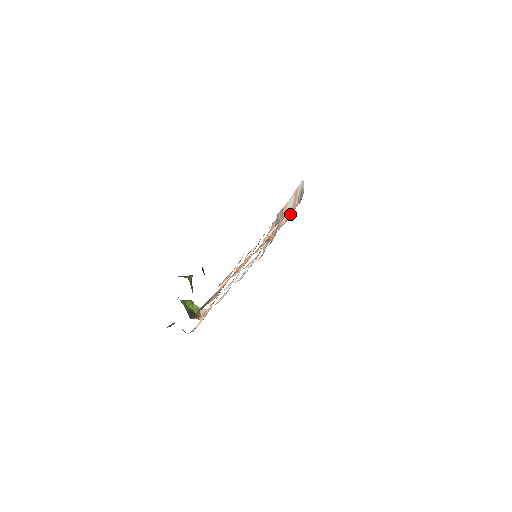
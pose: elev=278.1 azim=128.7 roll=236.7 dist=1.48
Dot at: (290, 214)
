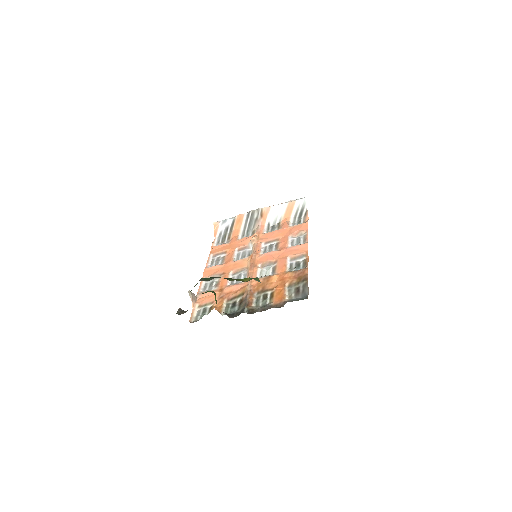
Dot at: (279, 222)
